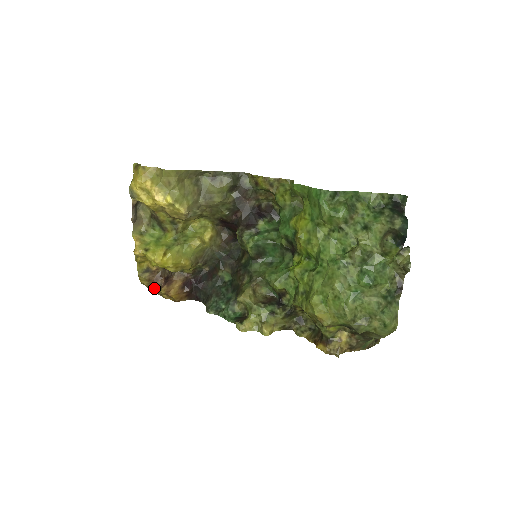
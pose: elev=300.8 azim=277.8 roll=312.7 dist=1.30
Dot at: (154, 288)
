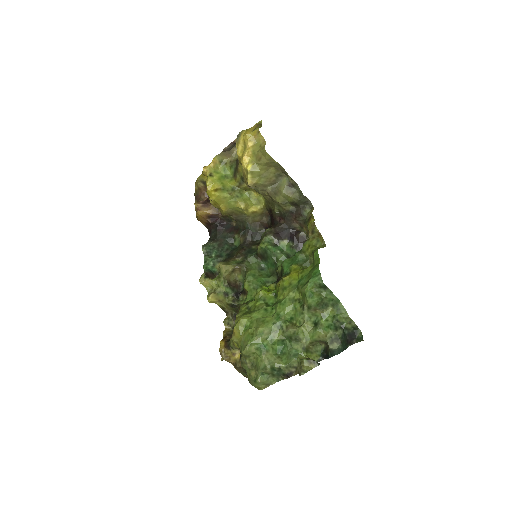
Dot at: (198, 196)
